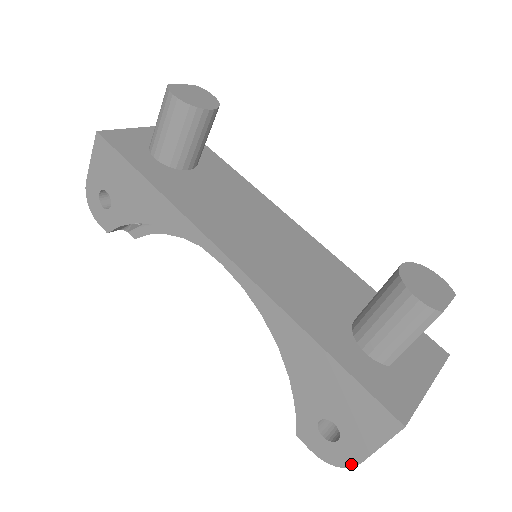
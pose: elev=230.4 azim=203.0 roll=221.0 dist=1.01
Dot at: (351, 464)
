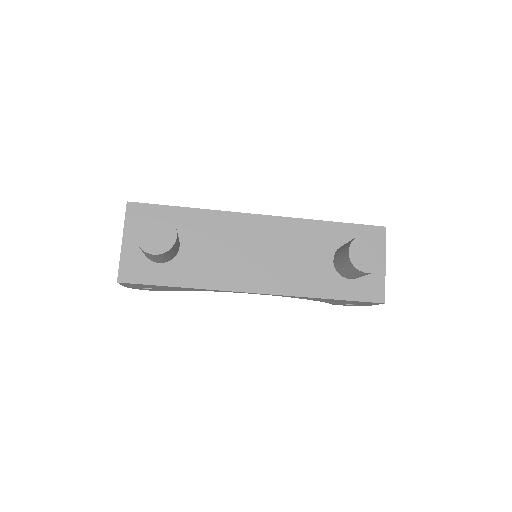
Dot at: occluded
